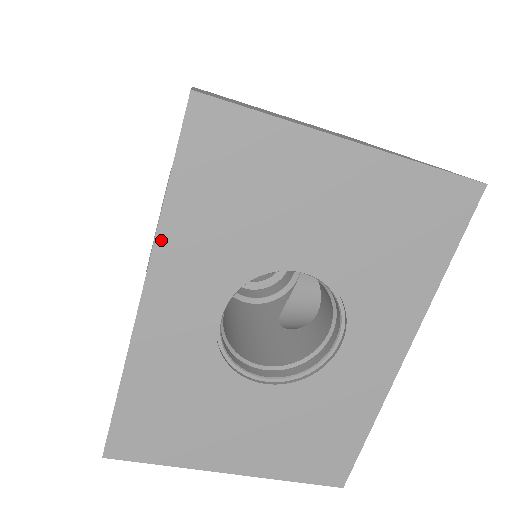
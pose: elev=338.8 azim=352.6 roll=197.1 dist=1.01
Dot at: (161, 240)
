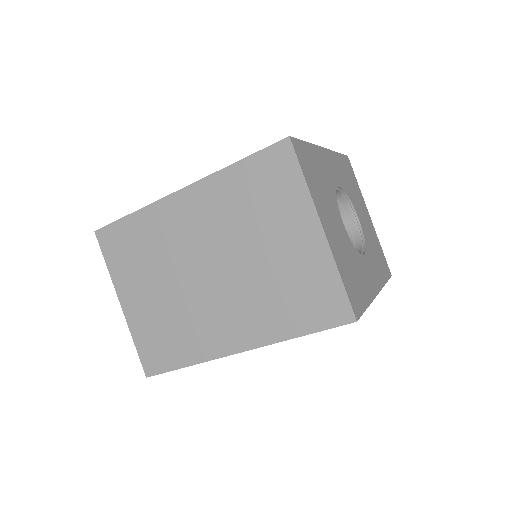
Dot at: (334, 153)
